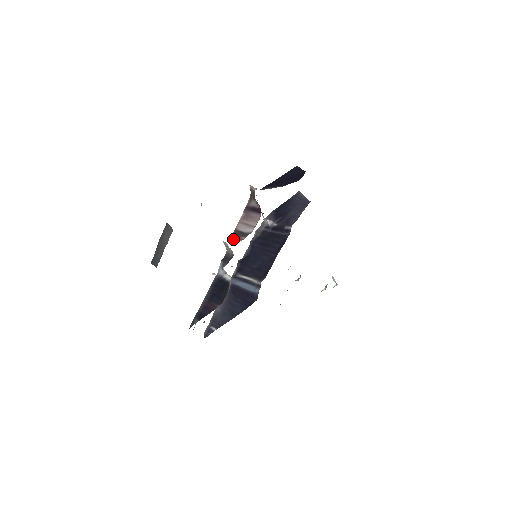
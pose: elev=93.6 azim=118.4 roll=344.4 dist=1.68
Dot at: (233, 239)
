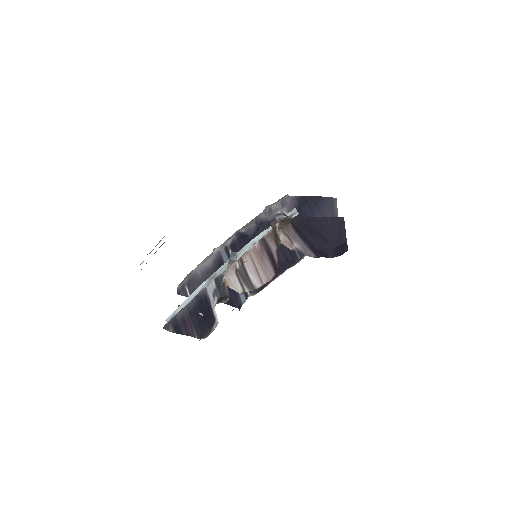
Dot at: (235, 278)
